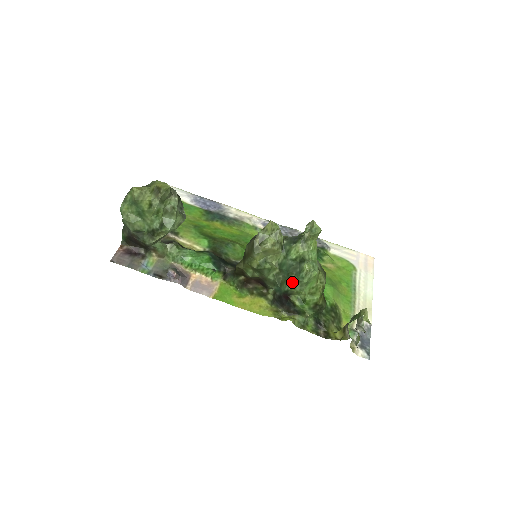
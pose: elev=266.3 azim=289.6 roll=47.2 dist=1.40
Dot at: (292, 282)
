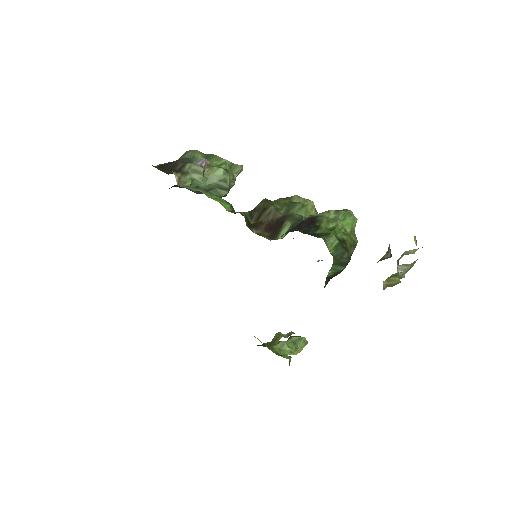
Dot at: (328, 211)
